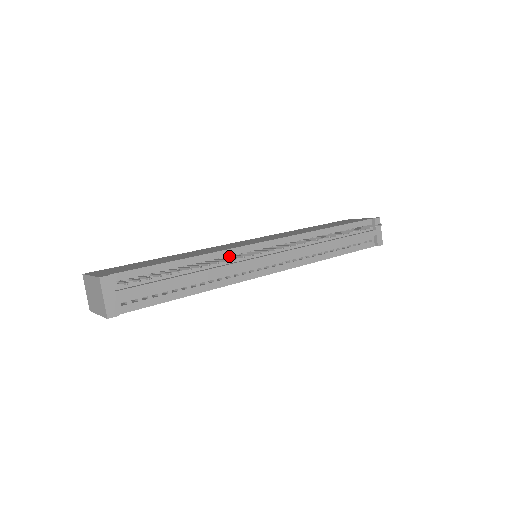
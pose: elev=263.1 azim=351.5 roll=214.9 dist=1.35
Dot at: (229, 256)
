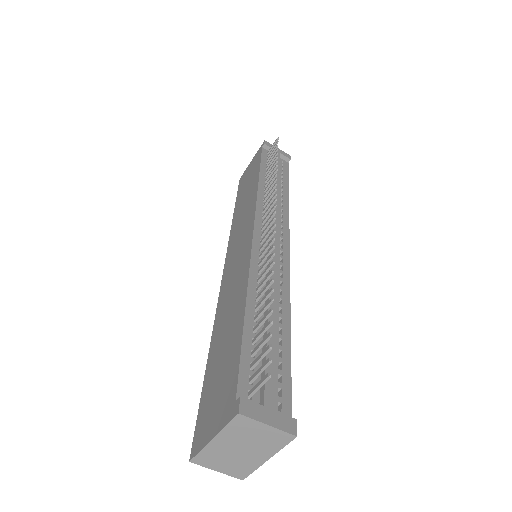
Dot at: (258, 268)
